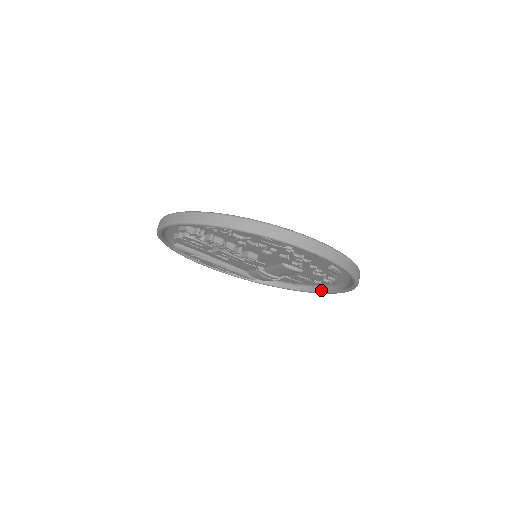
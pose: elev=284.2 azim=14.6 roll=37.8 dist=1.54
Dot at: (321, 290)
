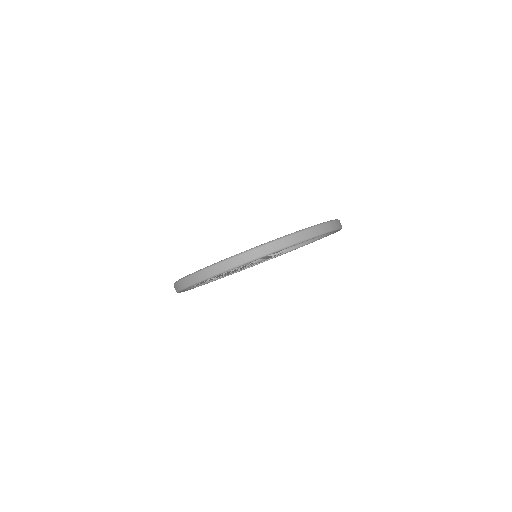
Dot at: (321, 236)
